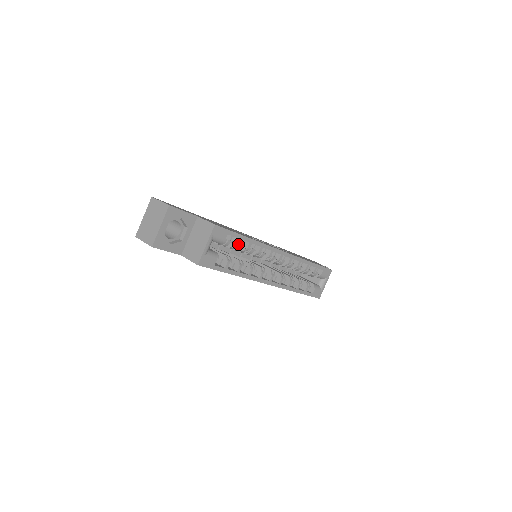
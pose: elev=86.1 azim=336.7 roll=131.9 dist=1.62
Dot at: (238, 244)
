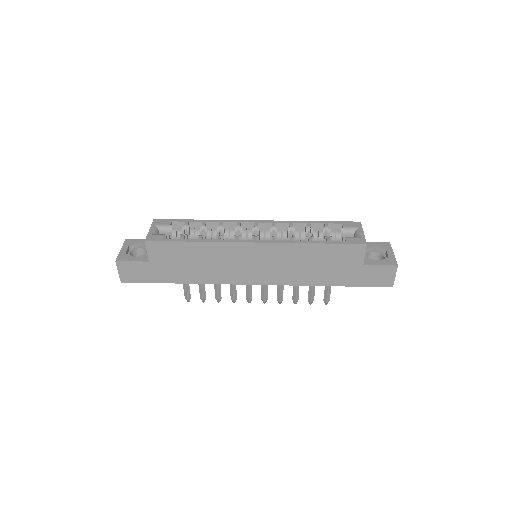
Dot at: (193, 228)
